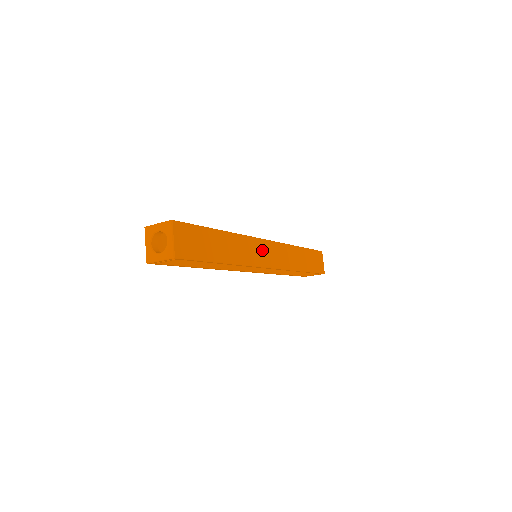
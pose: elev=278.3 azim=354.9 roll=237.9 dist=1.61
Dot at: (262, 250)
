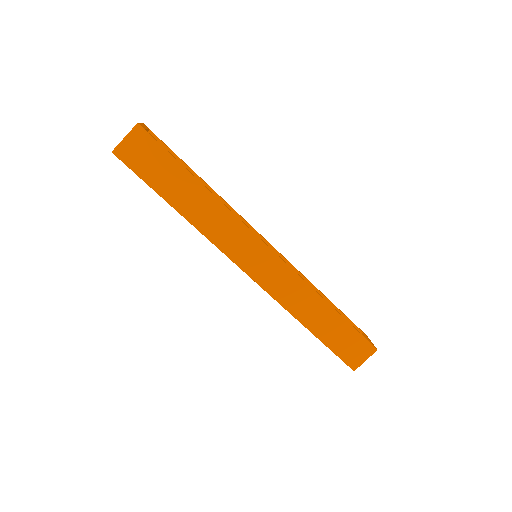
Dot at: (251, 249)
